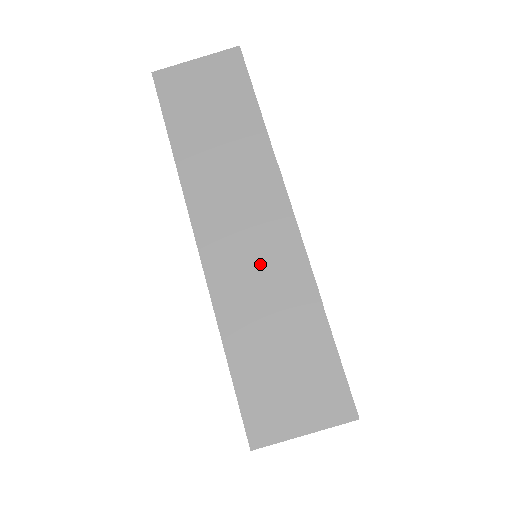
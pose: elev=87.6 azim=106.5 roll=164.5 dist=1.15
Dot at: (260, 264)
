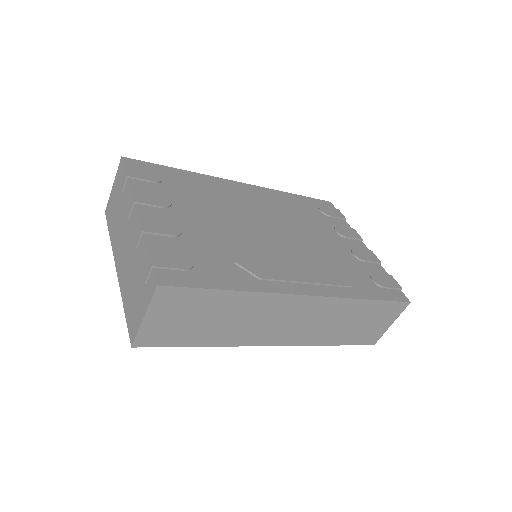
Dot at: (315, 320)
